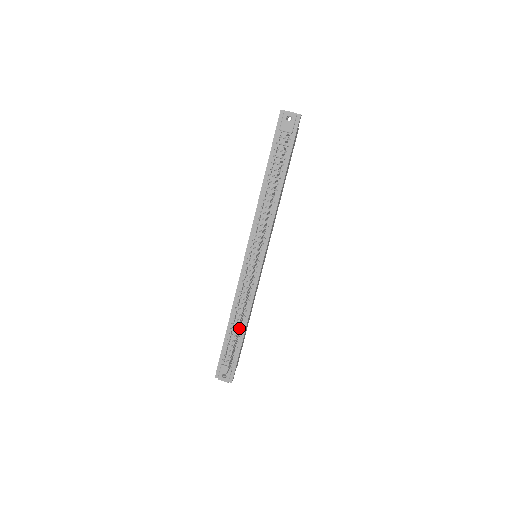
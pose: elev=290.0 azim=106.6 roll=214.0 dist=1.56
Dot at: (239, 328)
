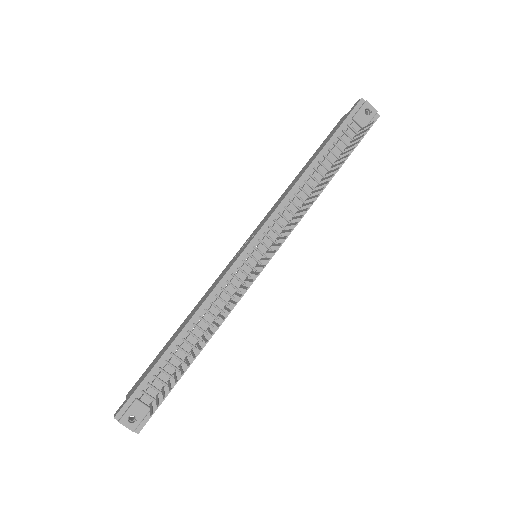
Dot at: (190, 349)
